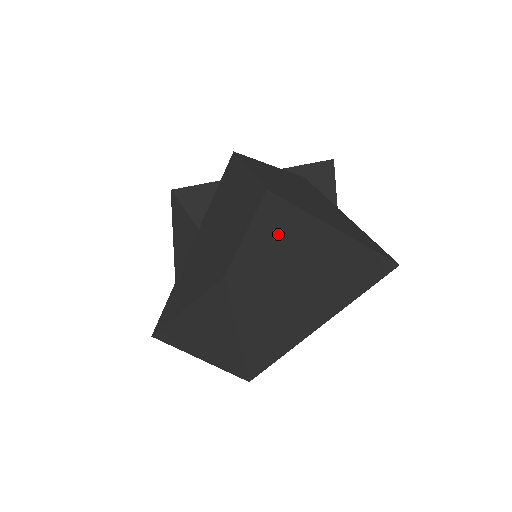
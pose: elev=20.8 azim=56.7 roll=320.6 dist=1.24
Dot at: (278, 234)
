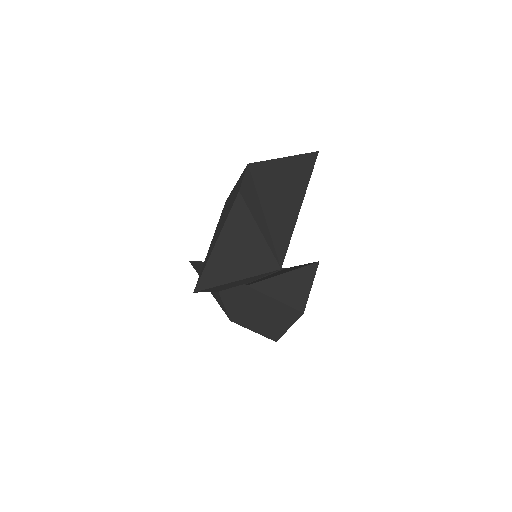
Dot at: (260, 175)
